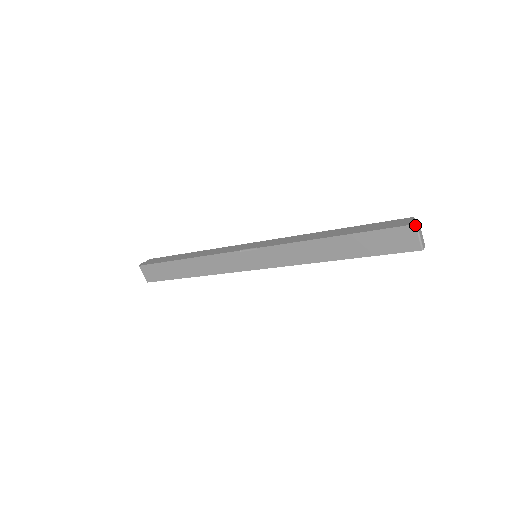
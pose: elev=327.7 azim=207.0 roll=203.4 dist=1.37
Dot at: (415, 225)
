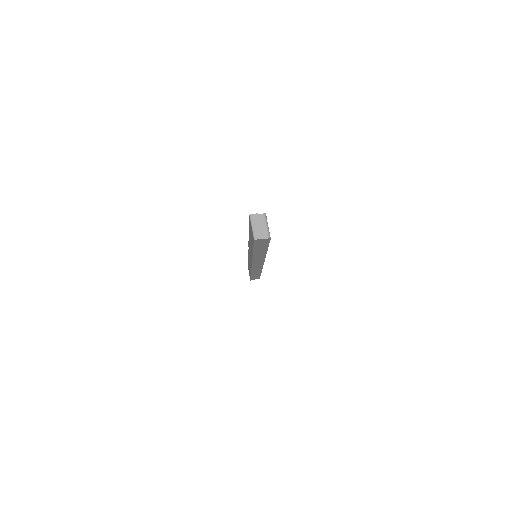
Dot at: (249, 216)
